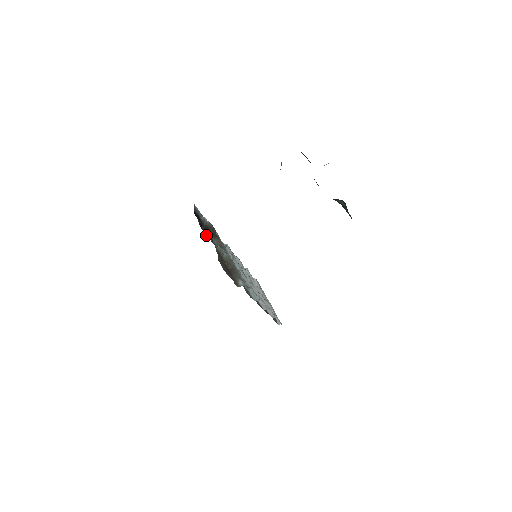
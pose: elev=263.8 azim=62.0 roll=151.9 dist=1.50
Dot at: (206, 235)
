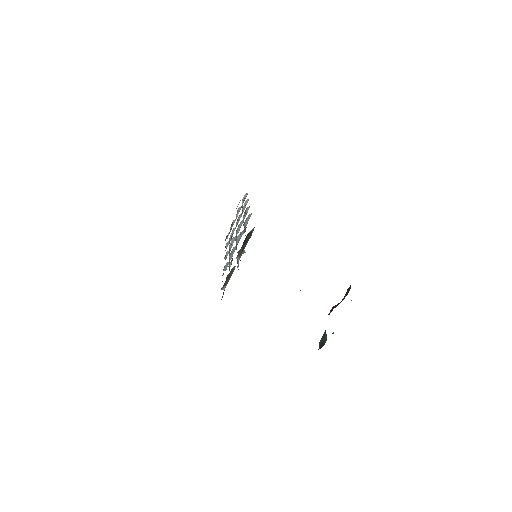
Dot at: occluded
